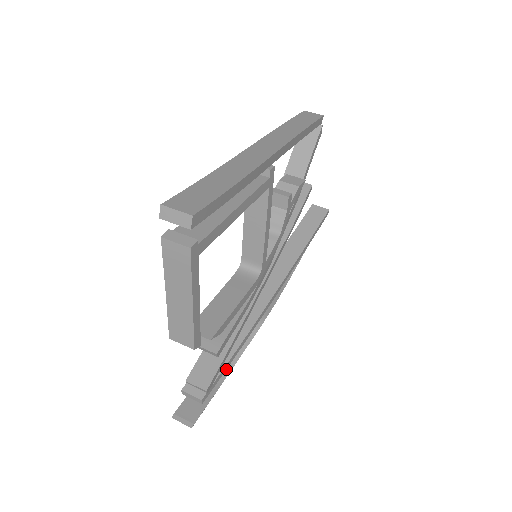
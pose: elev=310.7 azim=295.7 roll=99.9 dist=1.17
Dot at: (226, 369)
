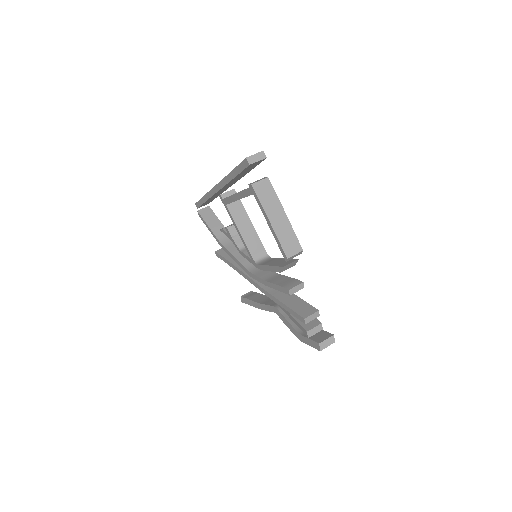
Dot at: occluded
